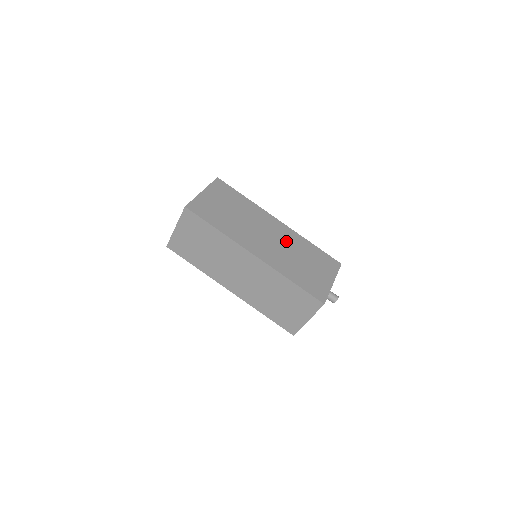
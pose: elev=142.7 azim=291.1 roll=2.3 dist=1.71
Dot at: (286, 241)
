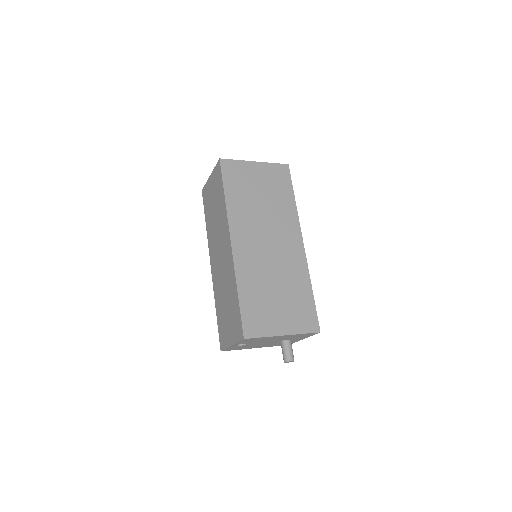
Dot at: (284, 262)
